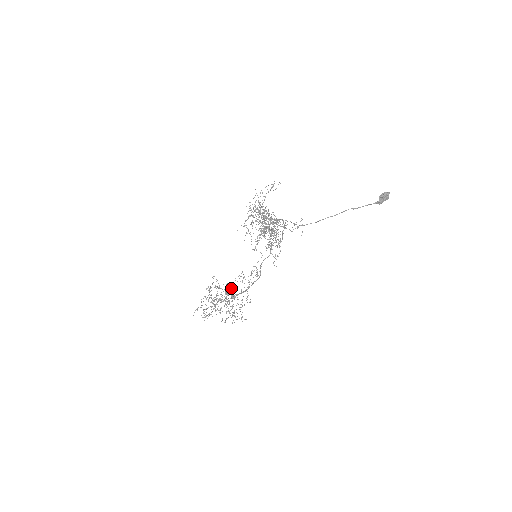
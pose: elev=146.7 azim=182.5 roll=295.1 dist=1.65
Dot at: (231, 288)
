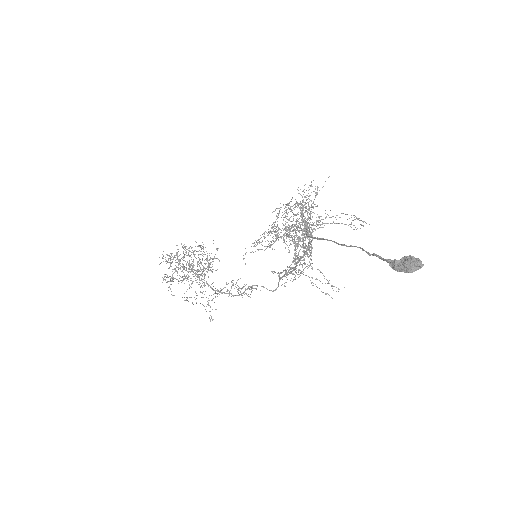
Dot at: (206, 258)
